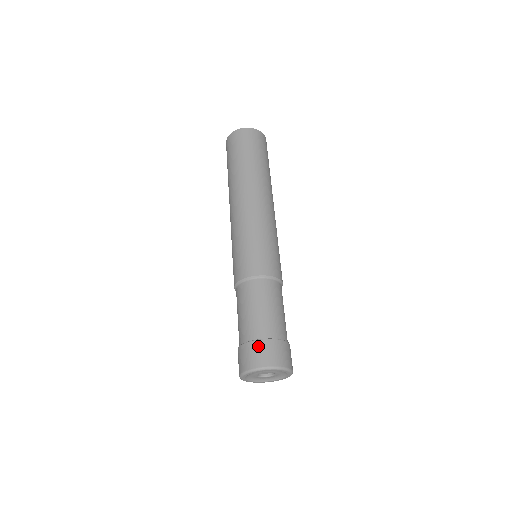
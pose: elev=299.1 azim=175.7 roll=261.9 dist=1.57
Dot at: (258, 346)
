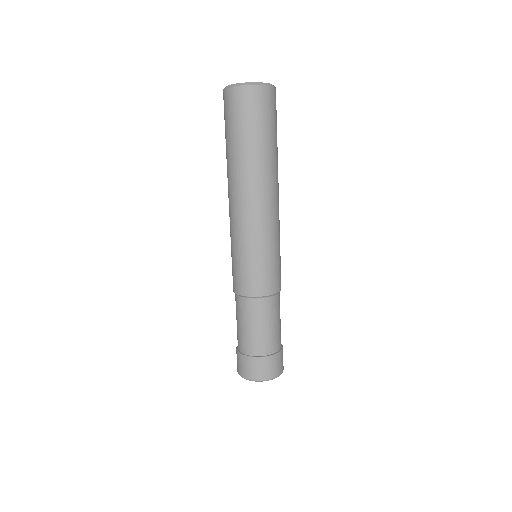
Dot at: (256, 363)
